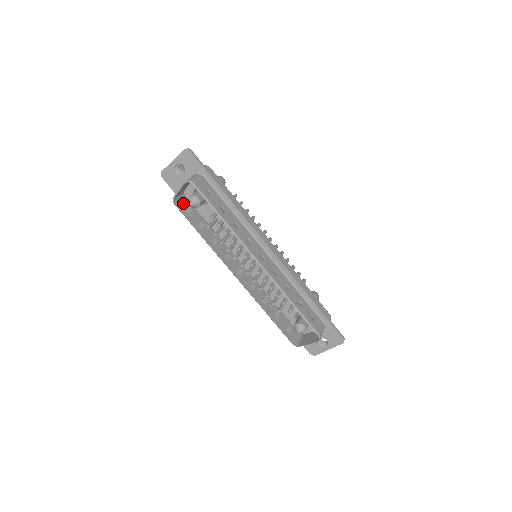
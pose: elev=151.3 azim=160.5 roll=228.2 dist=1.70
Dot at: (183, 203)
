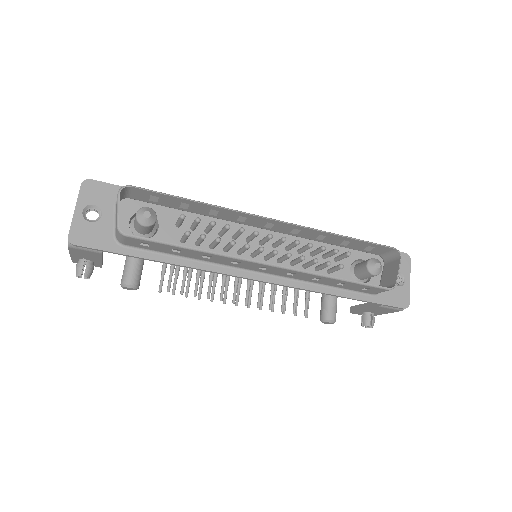
Dot at: (131, 240)
